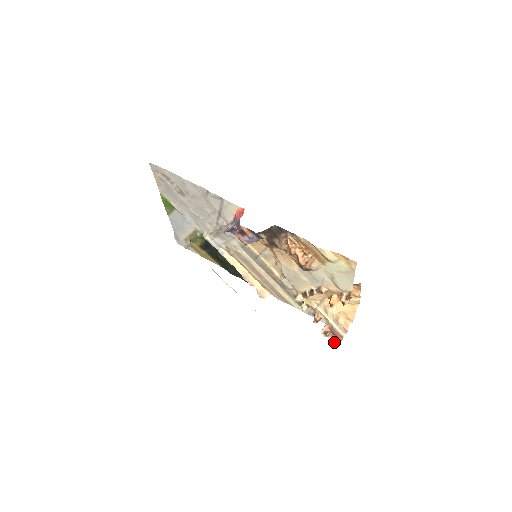
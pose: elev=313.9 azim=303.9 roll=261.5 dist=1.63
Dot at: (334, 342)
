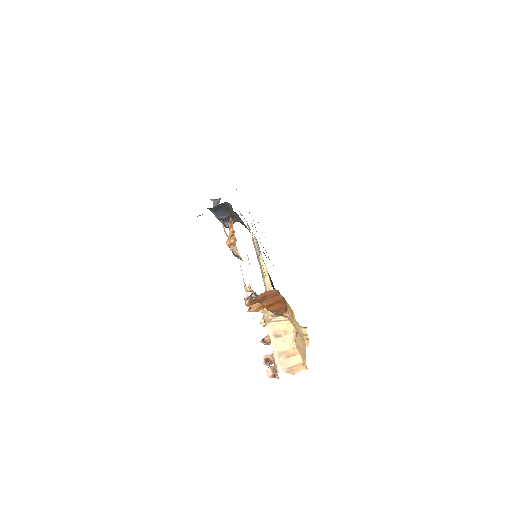
Dot at: (271, 377)
